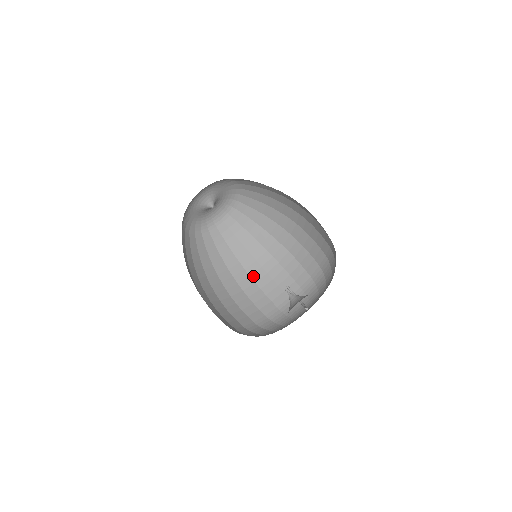
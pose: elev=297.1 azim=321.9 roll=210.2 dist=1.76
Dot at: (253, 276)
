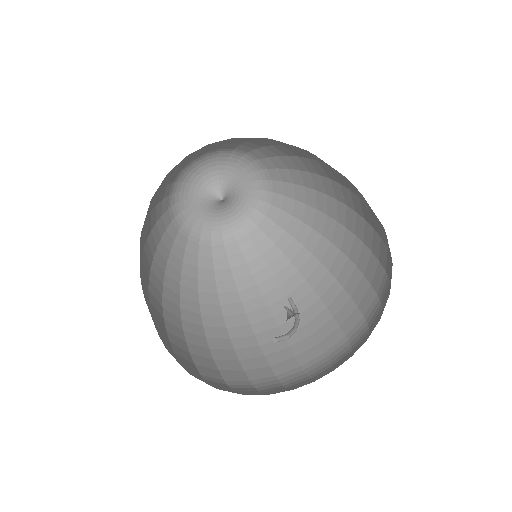
Dot at: (317, 288)
